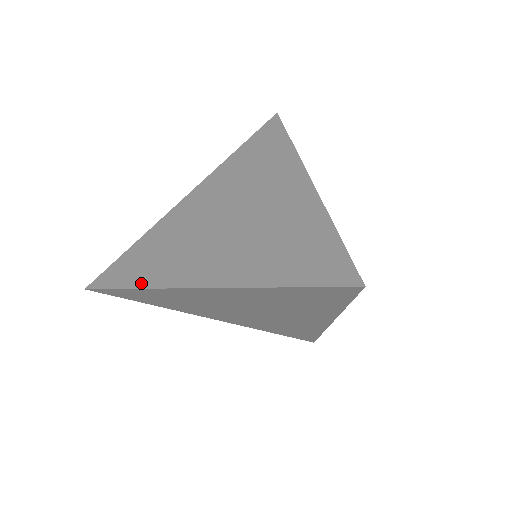
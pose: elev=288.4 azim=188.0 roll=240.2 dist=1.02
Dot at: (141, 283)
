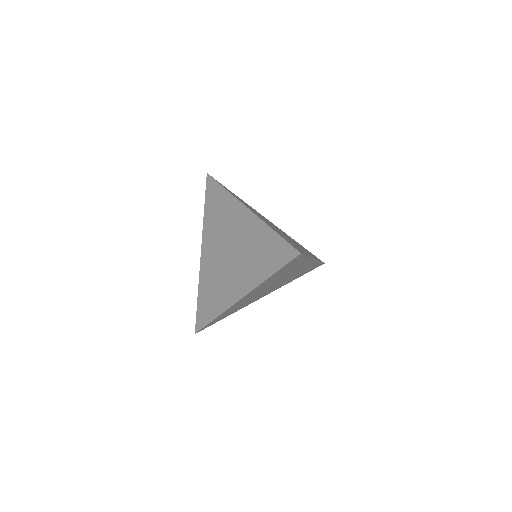
Dot at: (216, 314)
